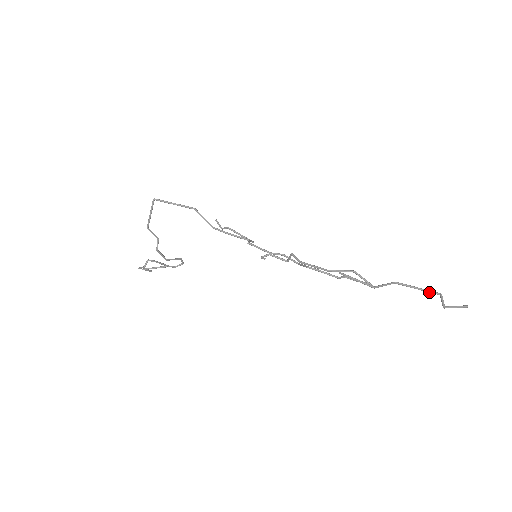
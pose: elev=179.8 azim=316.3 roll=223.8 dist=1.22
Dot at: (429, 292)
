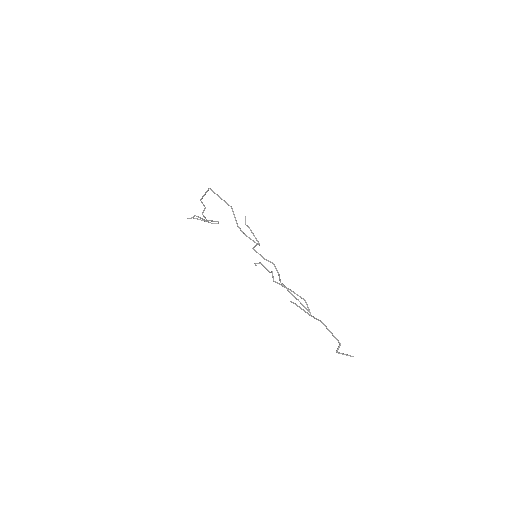
Dot at: occluded
